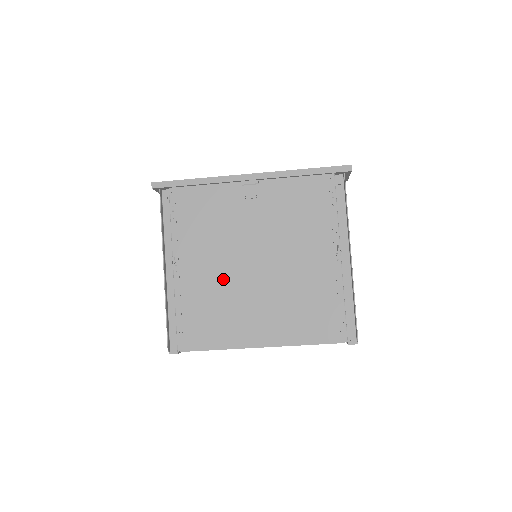
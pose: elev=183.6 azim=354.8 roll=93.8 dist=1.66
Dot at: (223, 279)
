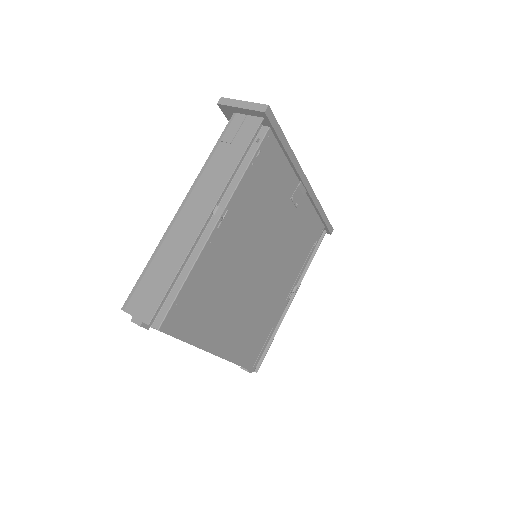
Dot at: (237, 266)
